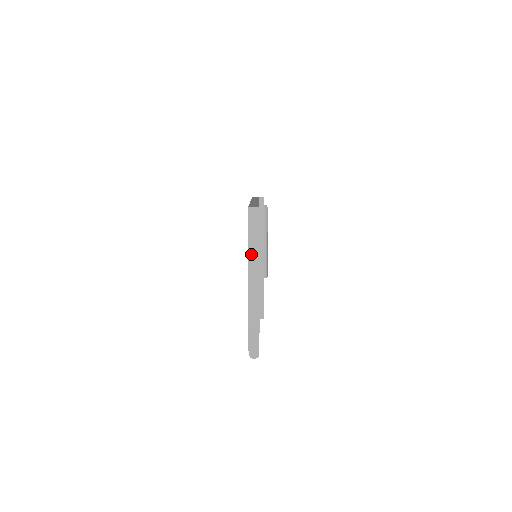
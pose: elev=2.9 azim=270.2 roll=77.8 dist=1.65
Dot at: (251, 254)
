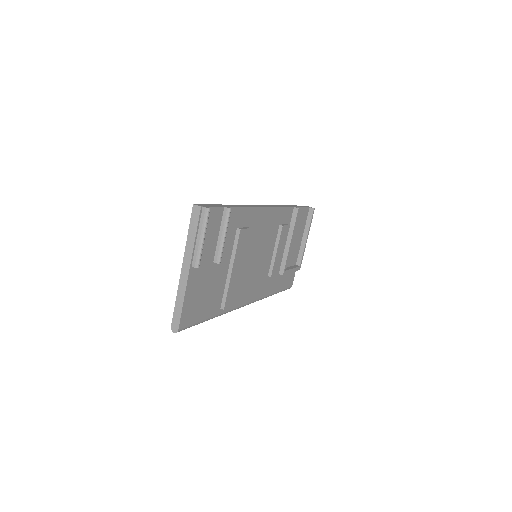
Dot at: (188, 244)
